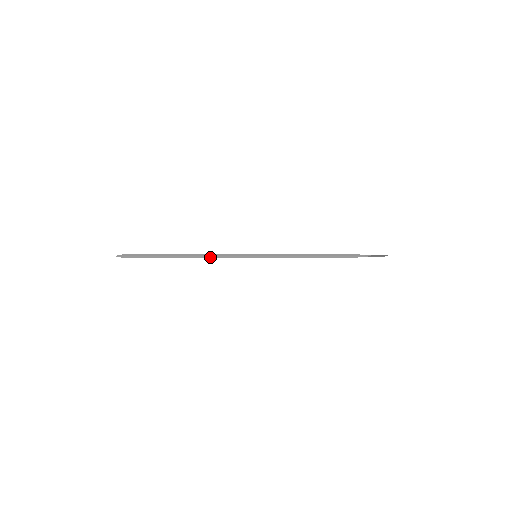
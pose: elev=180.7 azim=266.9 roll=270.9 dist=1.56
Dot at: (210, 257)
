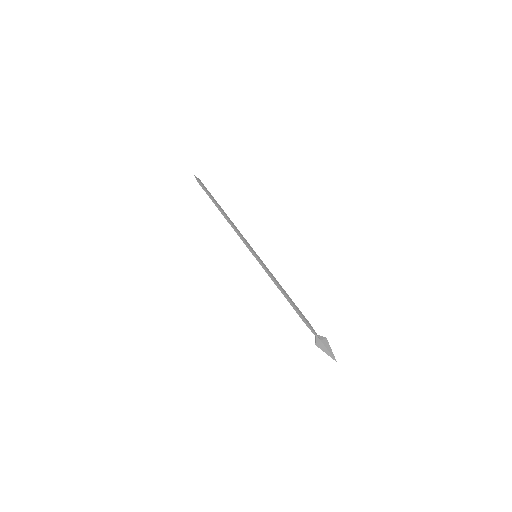
Dot at: (234, 228)
